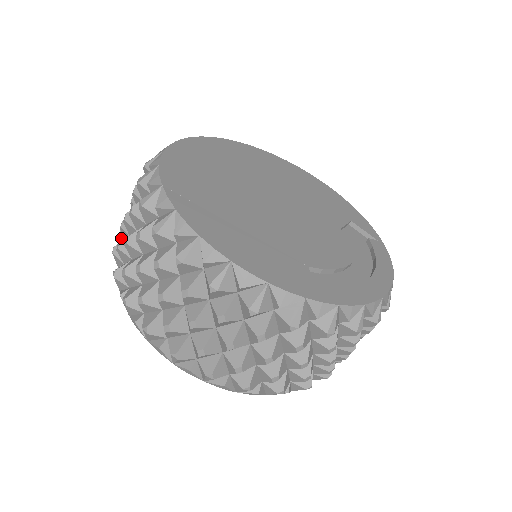
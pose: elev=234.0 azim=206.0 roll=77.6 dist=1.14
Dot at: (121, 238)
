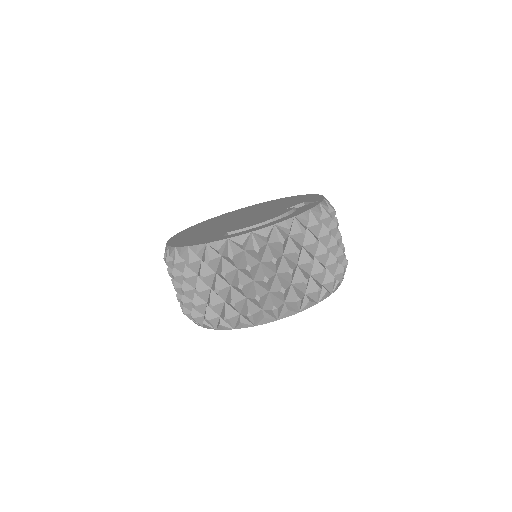
Dot at: occluded
